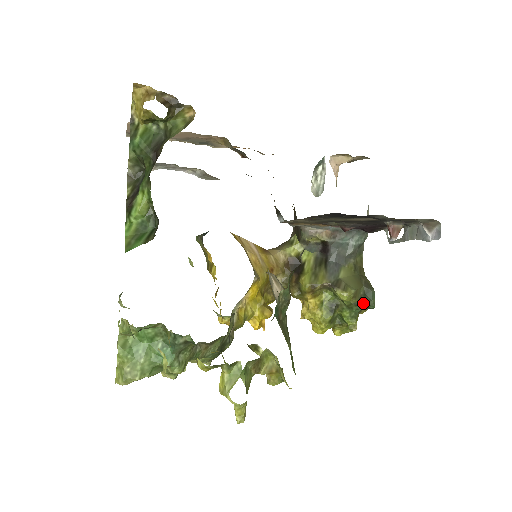
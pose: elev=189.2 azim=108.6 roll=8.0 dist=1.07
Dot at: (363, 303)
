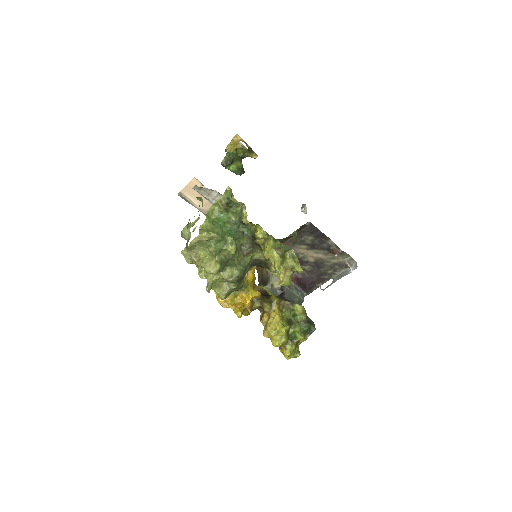
Dot at: (309, 323)
